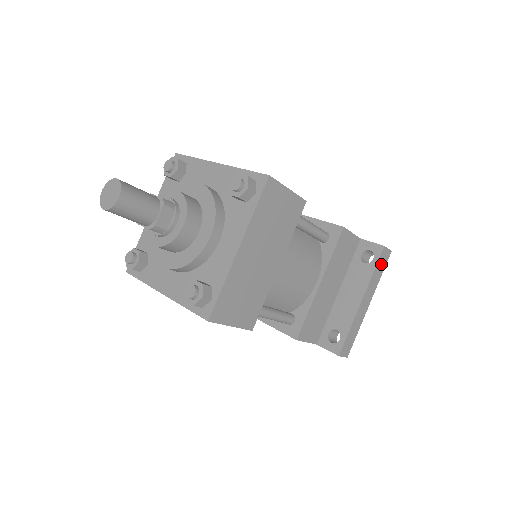
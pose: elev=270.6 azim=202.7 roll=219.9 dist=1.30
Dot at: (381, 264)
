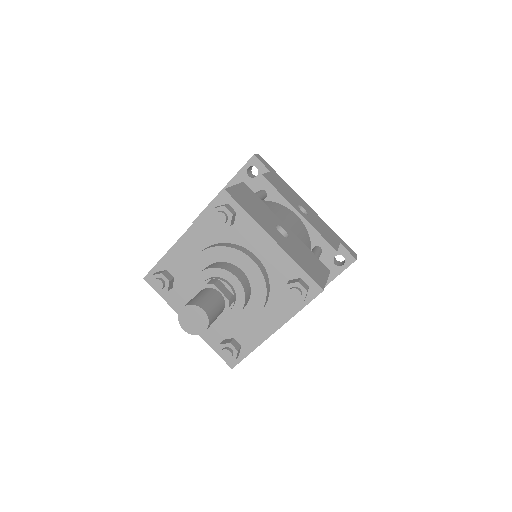
Dot at: occluded
